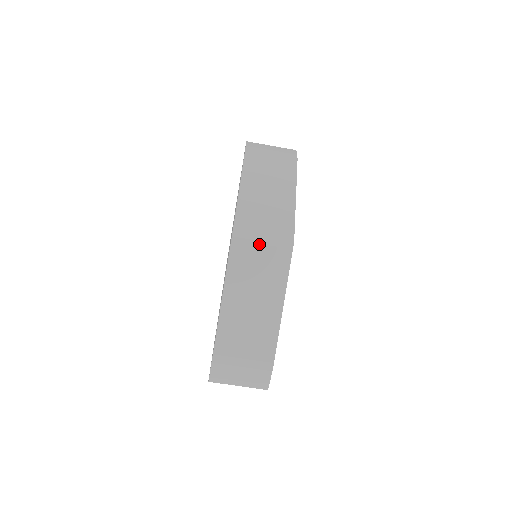
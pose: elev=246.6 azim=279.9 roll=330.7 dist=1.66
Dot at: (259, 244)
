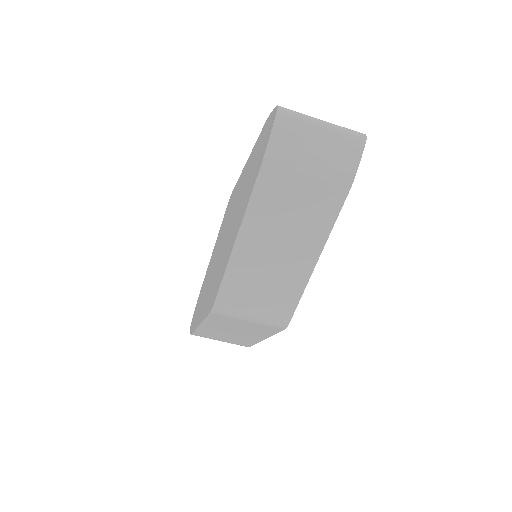
Dot at: (244, 321)
